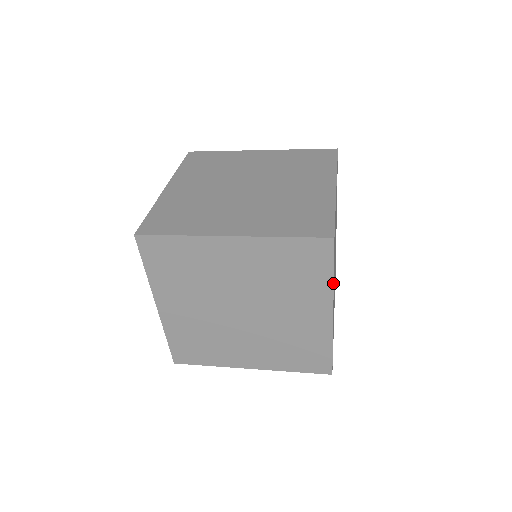
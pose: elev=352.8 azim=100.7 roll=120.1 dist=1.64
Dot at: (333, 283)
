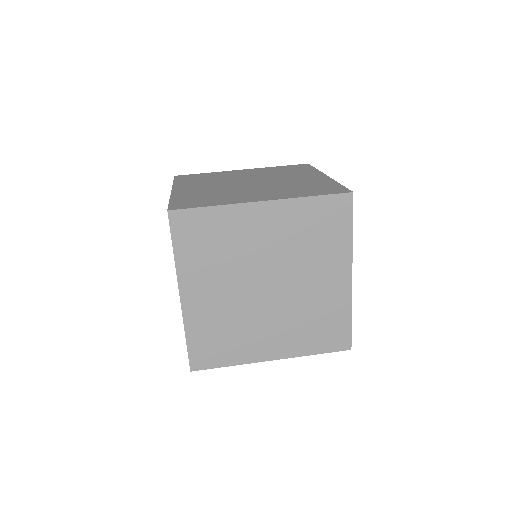
Dot at: occluded
